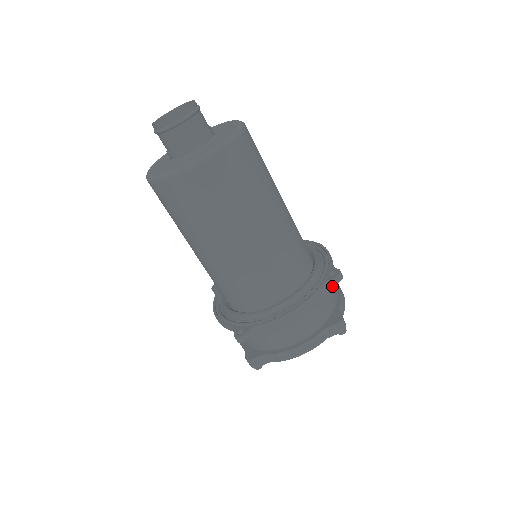
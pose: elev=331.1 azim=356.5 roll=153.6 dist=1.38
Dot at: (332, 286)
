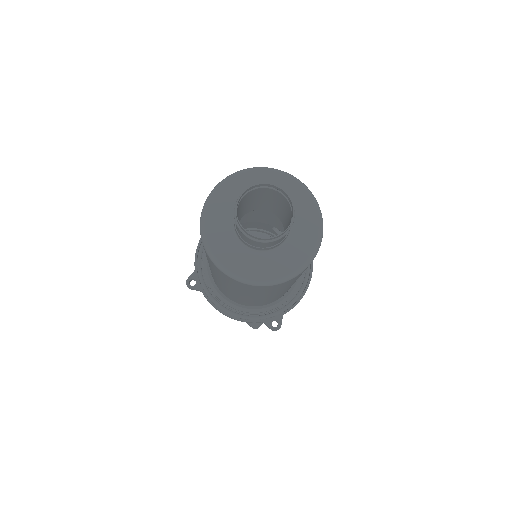
Dot at: occluded
